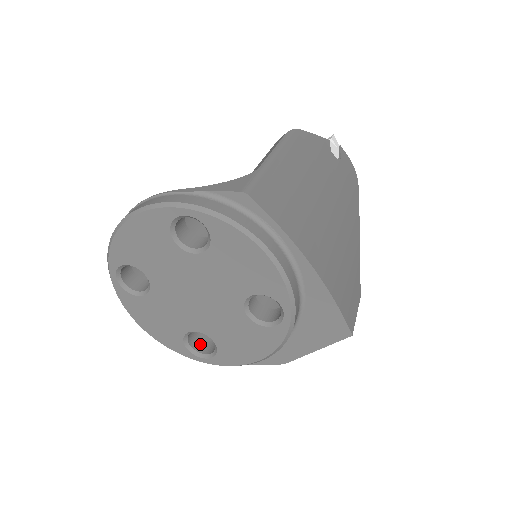
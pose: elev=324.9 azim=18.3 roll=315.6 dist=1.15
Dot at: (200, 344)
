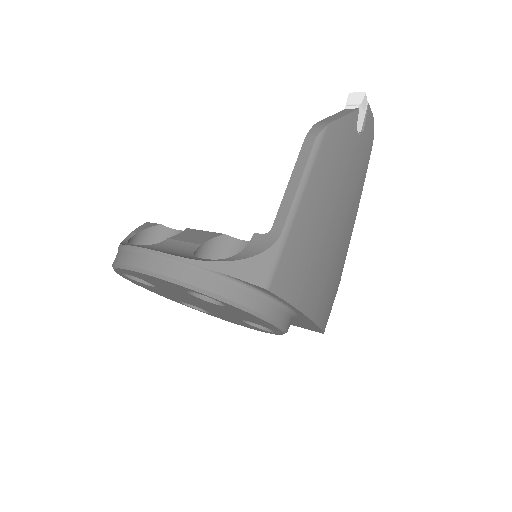
Dot at: occluded
